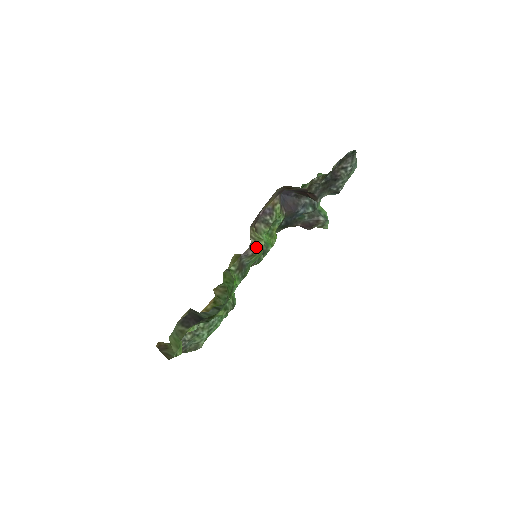
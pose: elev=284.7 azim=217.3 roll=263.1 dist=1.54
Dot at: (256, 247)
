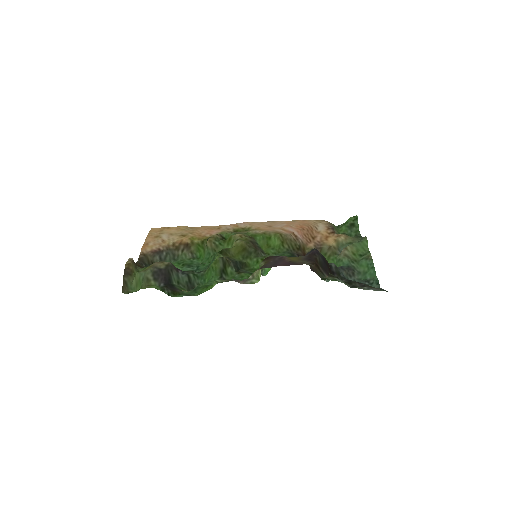
Dot at: (249, 282)
